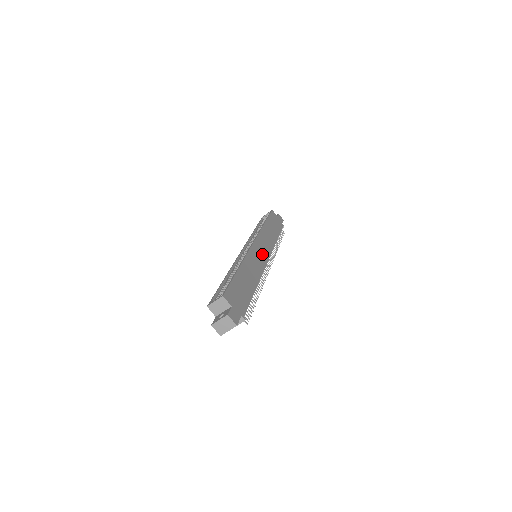
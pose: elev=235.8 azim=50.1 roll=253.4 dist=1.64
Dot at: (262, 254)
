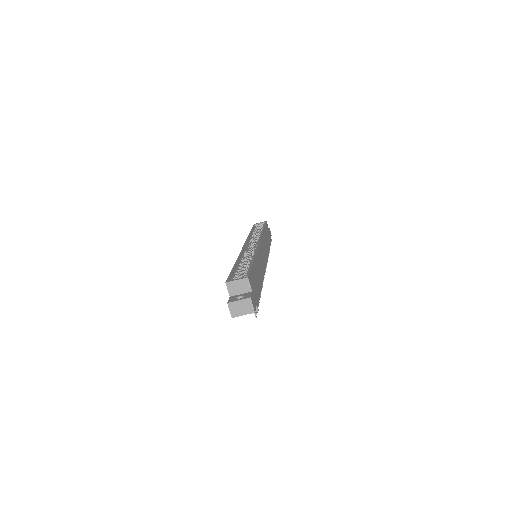
Dot at: (264, 256)
